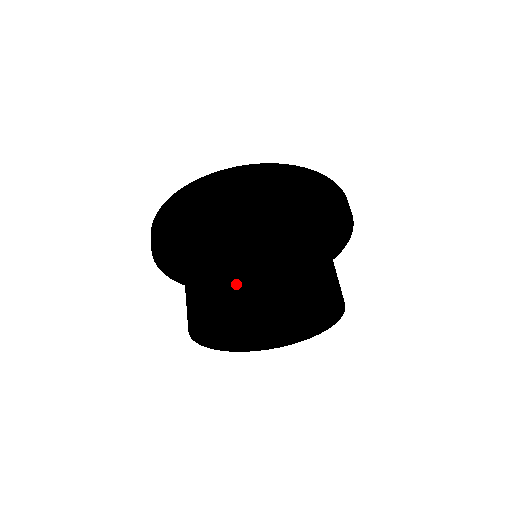
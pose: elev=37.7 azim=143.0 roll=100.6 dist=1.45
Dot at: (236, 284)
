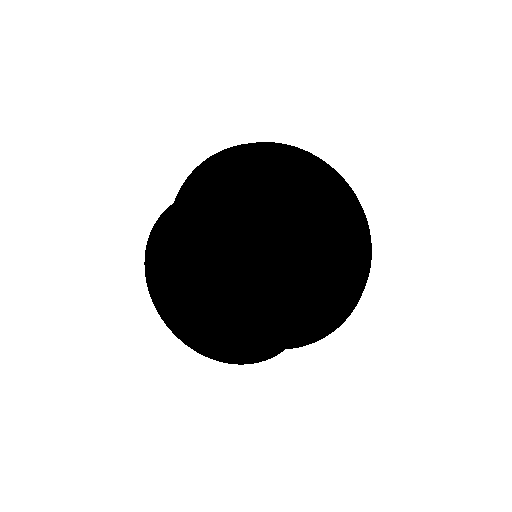
Dot at: occluded
